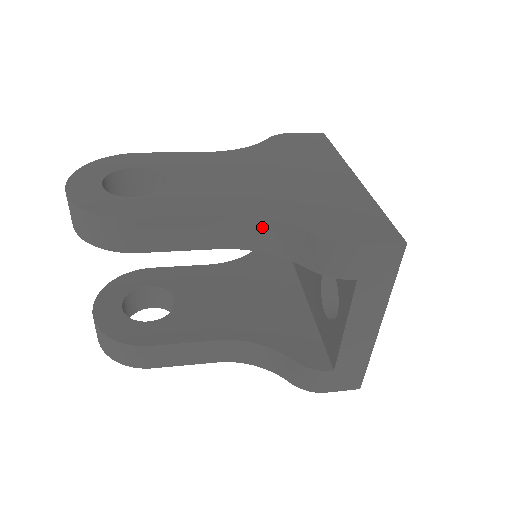
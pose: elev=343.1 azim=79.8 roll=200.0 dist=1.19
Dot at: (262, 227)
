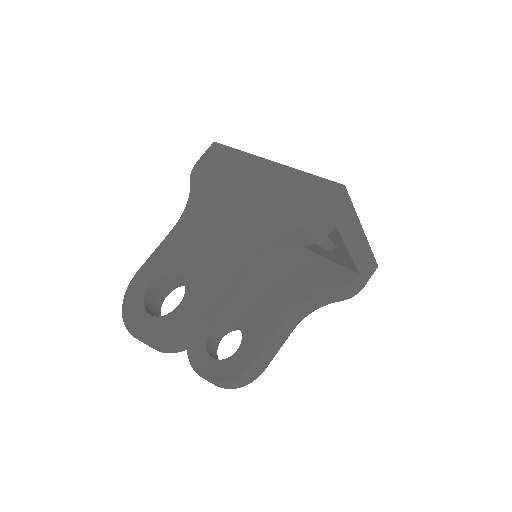
Dot at: (262, 250)
